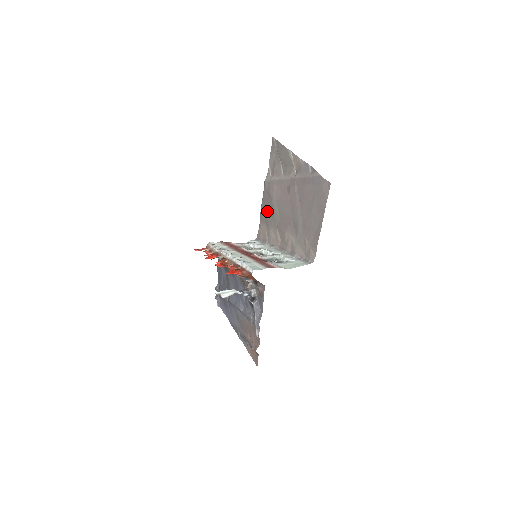
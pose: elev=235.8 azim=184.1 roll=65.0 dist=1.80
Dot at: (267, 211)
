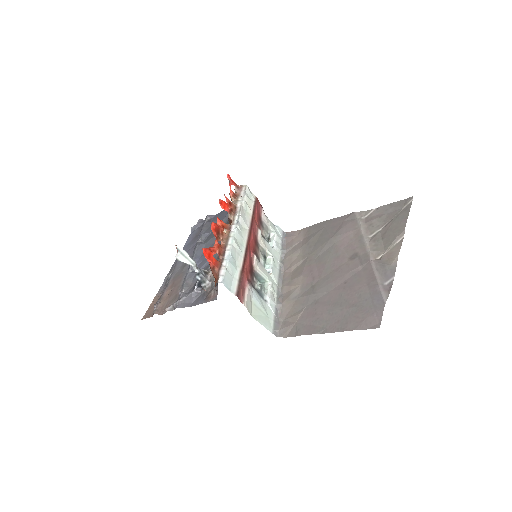
Dot at: (320, 234)
